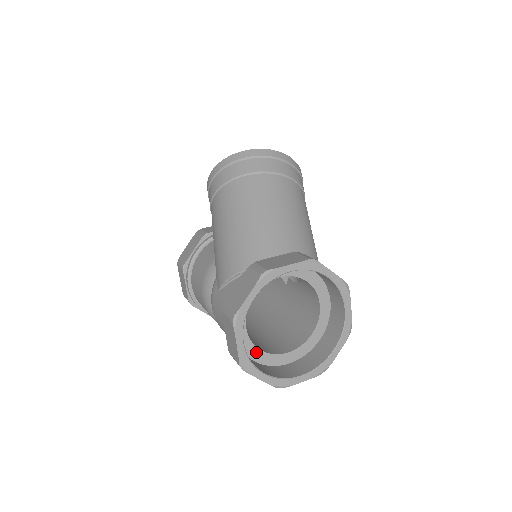
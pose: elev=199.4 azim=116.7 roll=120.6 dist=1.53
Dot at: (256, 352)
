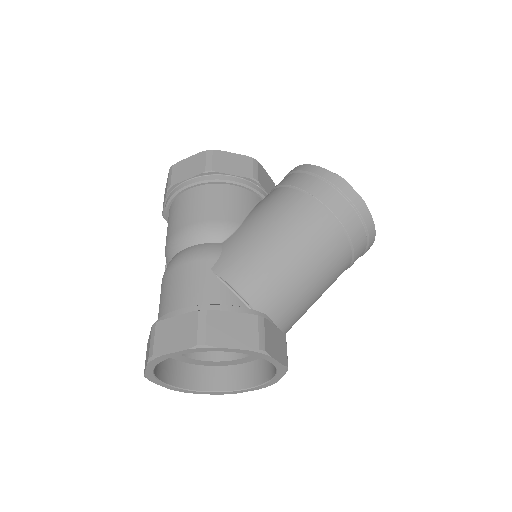
Dot at: occluded
